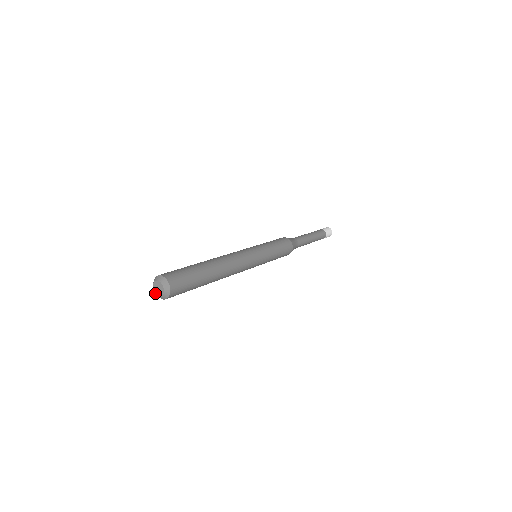
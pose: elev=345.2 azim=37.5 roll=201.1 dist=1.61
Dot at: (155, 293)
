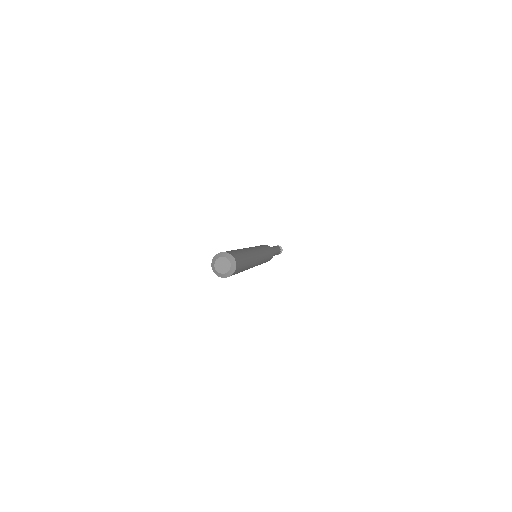
Dot at: (219, 272)
